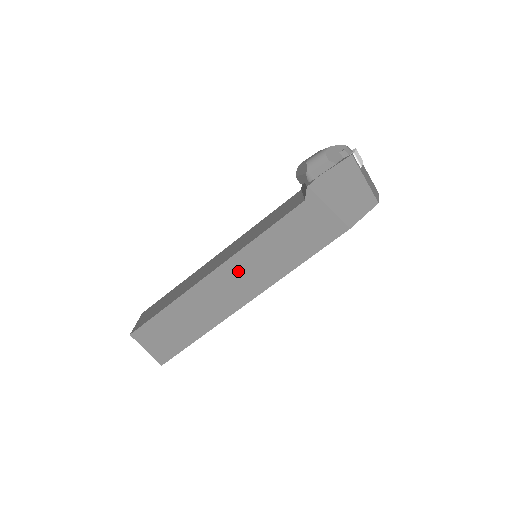
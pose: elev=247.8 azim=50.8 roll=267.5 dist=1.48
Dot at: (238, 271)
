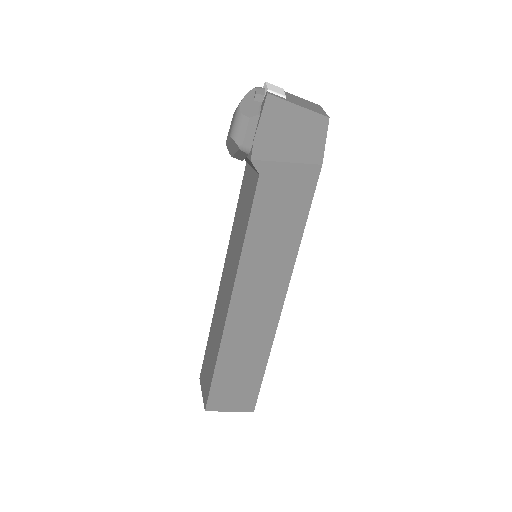
Dot at: (252, 285)
